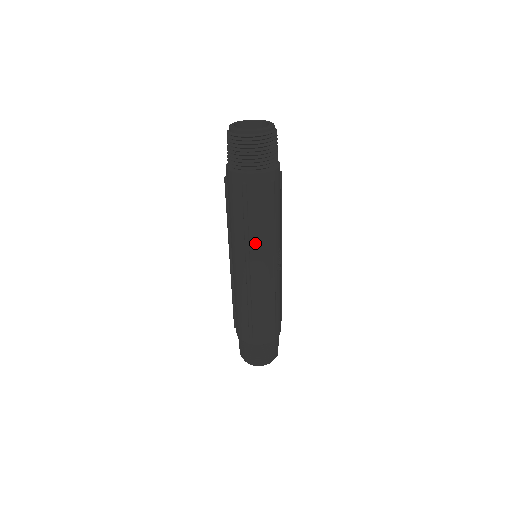
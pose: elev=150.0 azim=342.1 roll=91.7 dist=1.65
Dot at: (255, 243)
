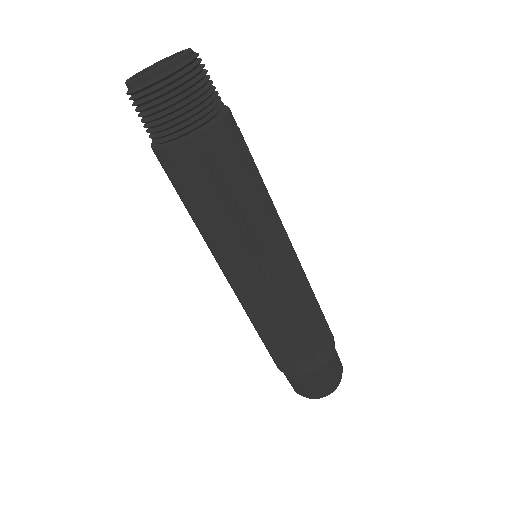
Dot at: (259, 231)
